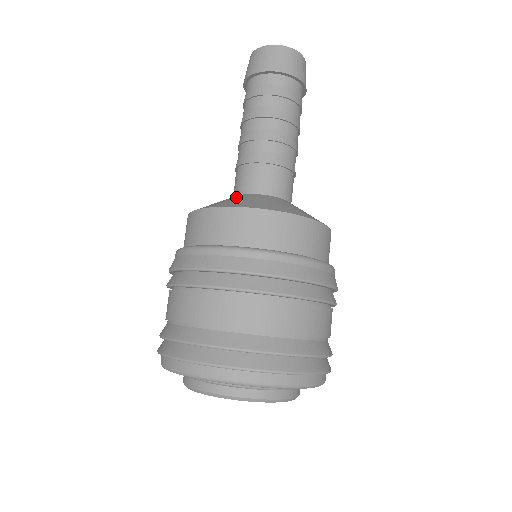
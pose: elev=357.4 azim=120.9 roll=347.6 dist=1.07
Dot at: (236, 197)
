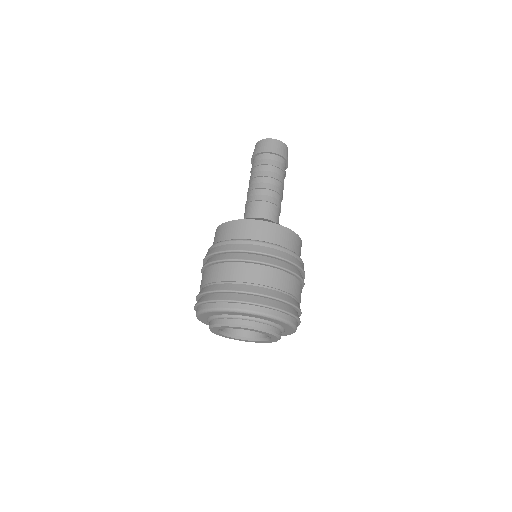
Dot at: occluded
